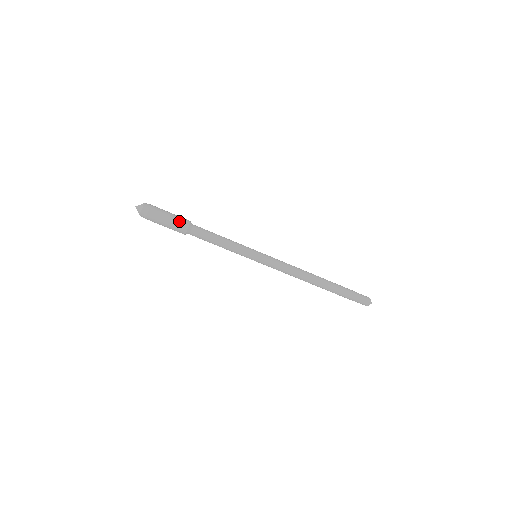
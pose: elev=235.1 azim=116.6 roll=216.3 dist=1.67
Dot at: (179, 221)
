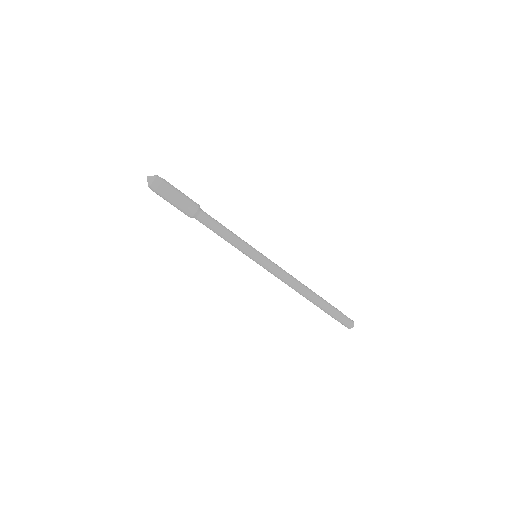
Dot at: (187, 205)
